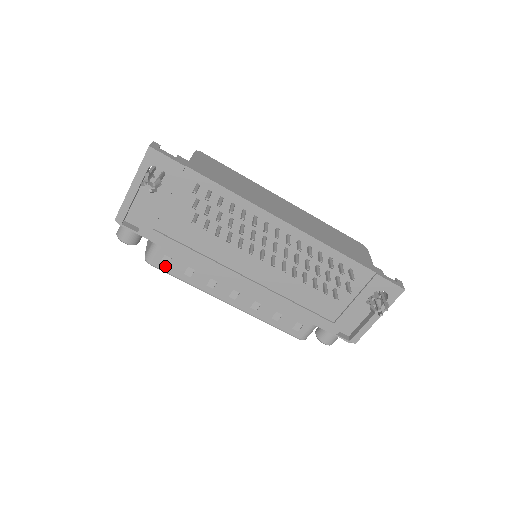
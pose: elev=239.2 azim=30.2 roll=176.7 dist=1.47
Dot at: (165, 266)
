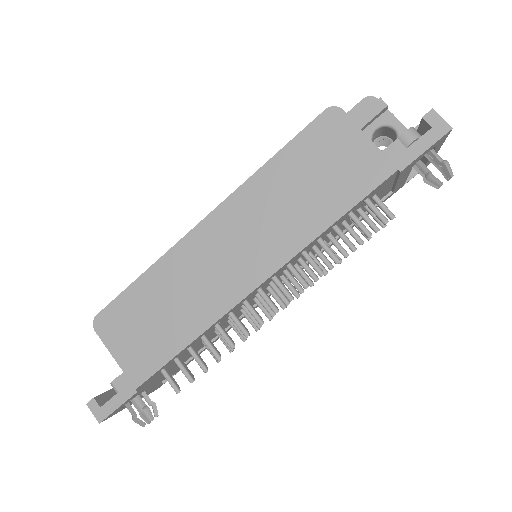
Dot at: occluded
